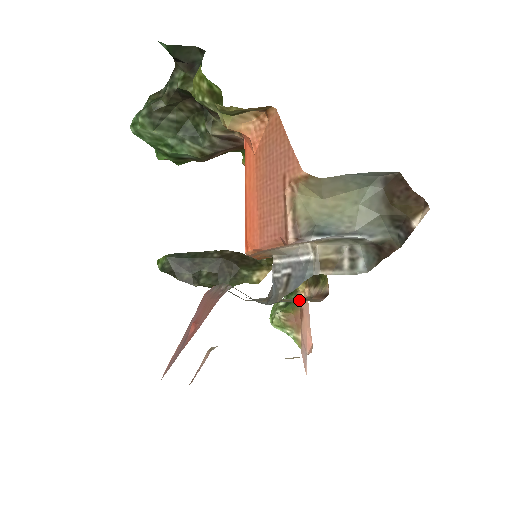
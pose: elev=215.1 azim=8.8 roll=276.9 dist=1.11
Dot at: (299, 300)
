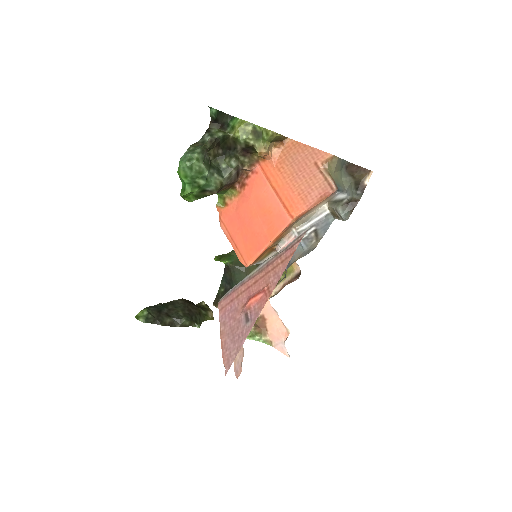
Dot at: occluded
